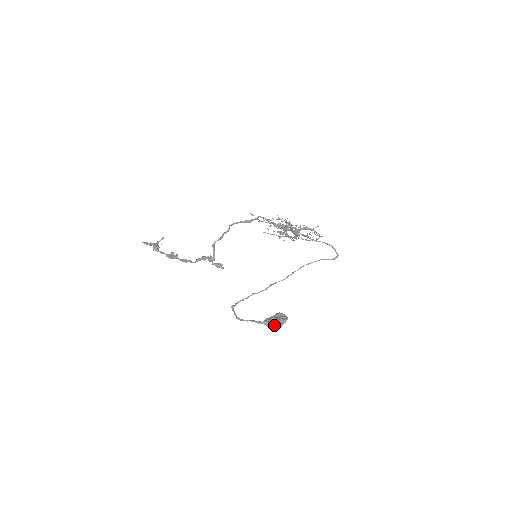
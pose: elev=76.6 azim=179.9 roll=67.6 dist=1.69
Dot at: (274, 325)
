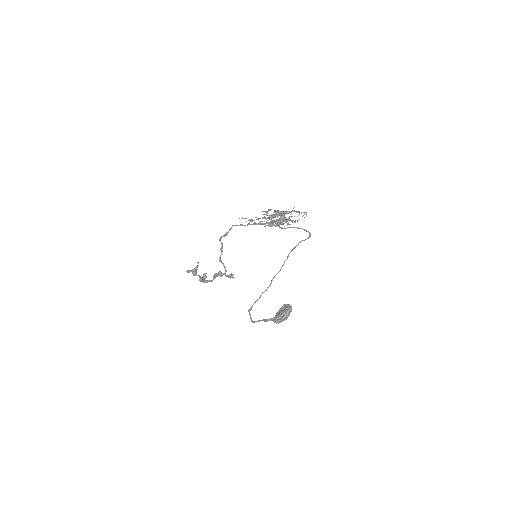
Dot at: (277, 320)
